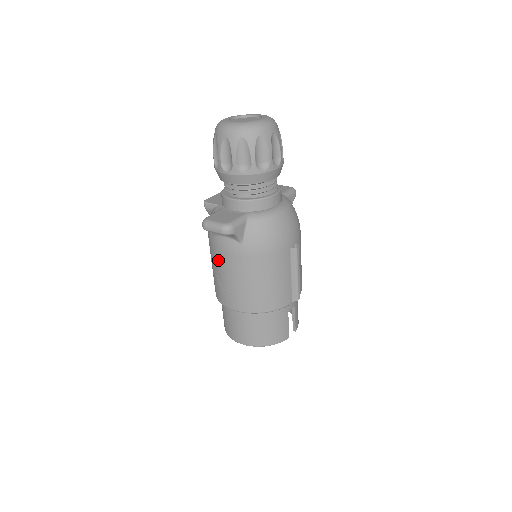
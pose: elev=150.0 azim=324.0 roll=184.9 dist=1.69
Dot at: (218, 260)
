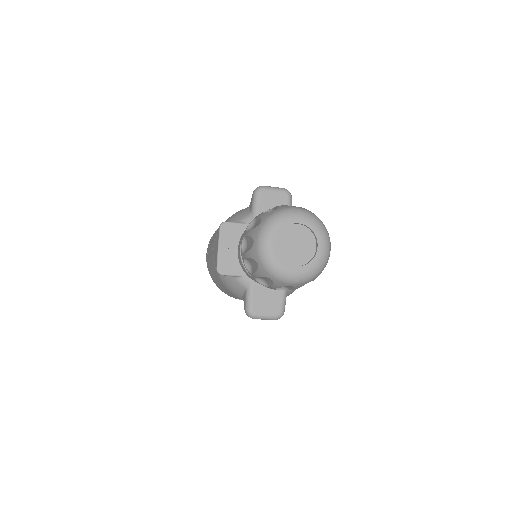
Dot at: occluded
